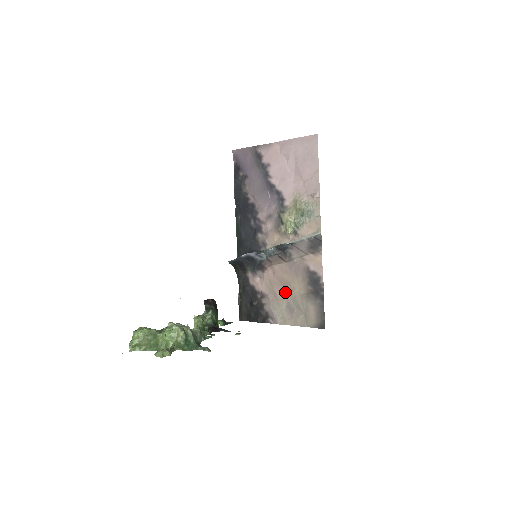
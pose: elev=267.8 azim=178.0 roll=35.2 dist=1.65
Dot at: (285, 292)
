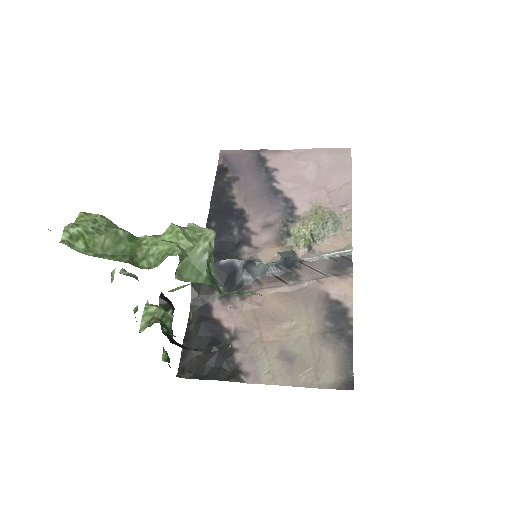
Dot at: (280, 331)
